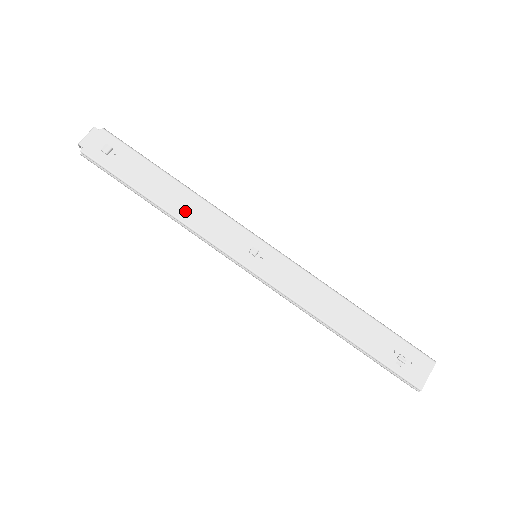
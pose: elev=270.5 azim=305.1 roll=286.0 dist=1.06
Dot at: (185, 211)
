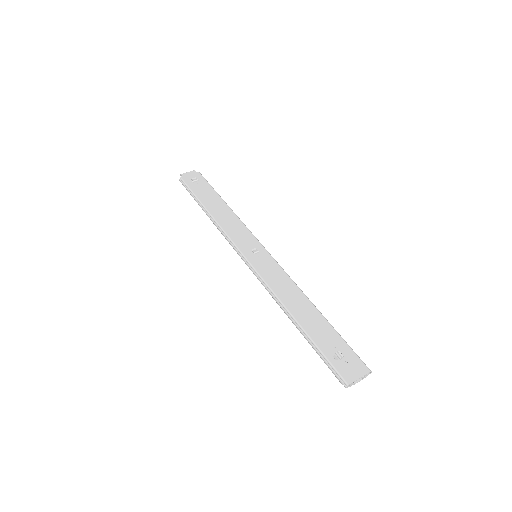
Dot at: (222, 219)
